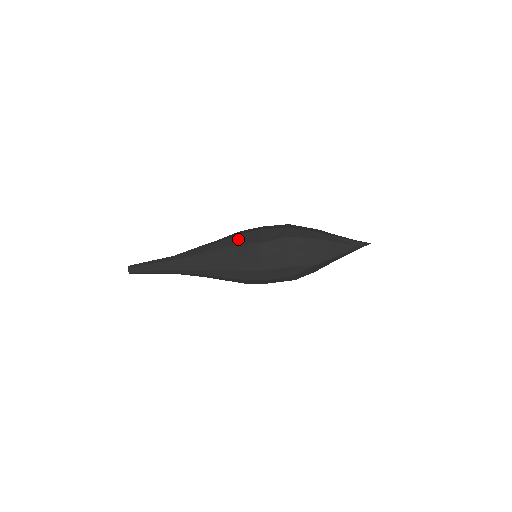
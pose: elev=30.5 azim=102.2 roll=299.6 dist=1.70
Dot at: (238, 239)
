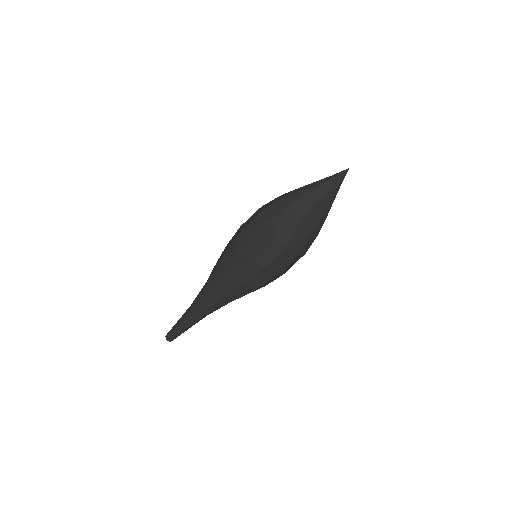
Dot at: (227, 247)
